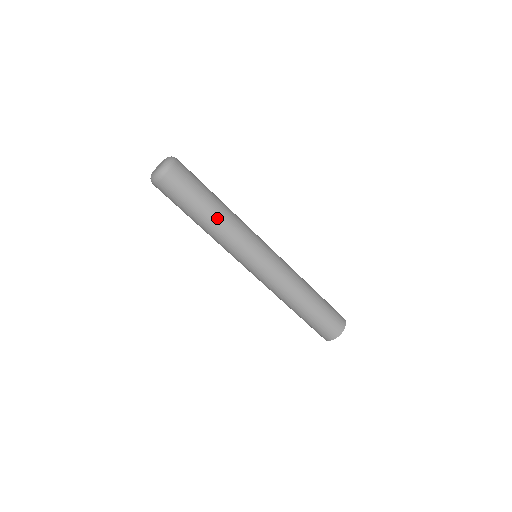
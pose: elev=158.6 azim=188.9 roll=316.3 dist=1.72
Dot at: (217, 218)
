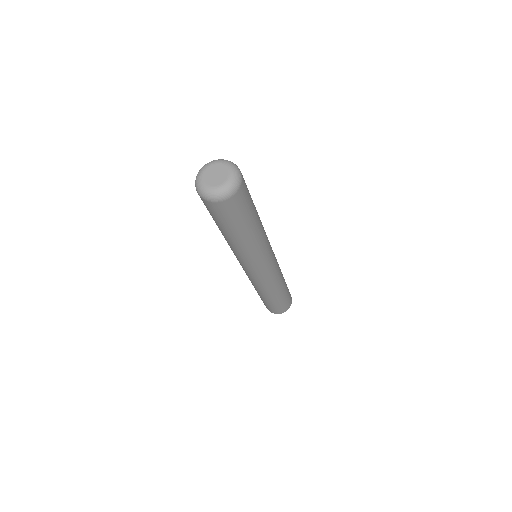
Dot at: (229, 241)
